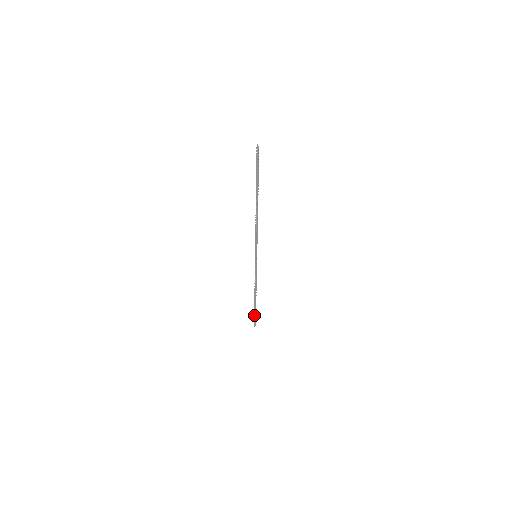
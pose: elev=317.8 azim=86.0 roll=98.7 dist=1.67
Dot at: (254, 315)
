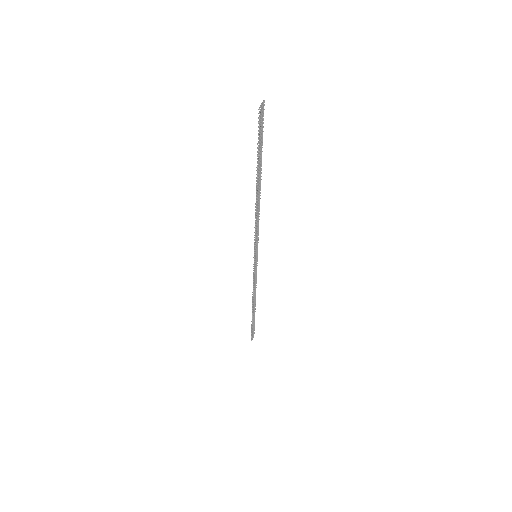
Dot at: (251, 327)
